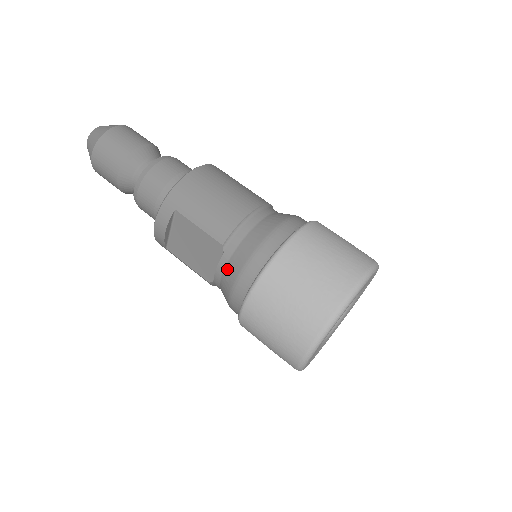
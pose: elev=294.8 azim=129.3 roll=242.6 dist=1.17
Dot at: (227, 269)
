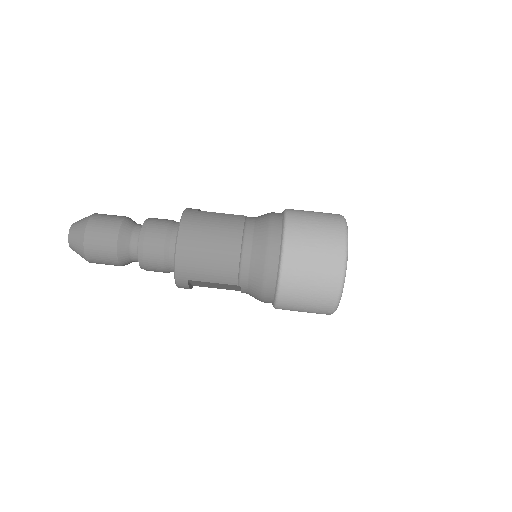
Dot at: (249, 293)
